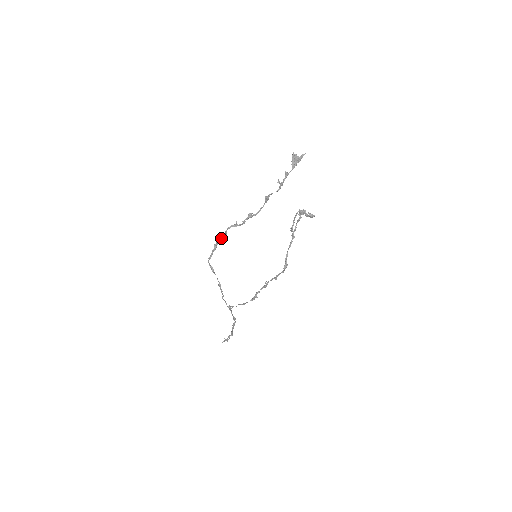
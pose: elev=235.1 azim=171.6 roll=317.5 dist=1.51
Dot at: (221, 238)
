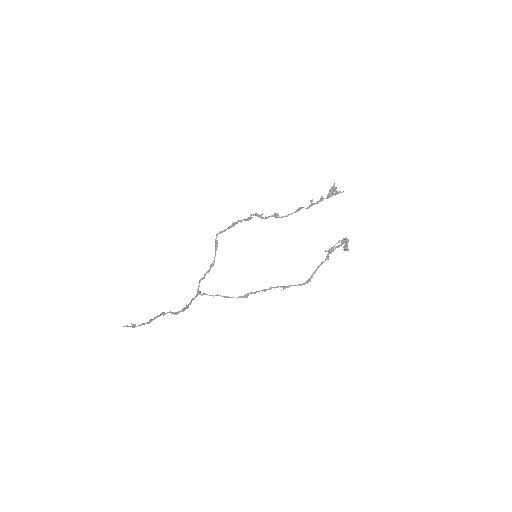
Dot at: (244, 219)
